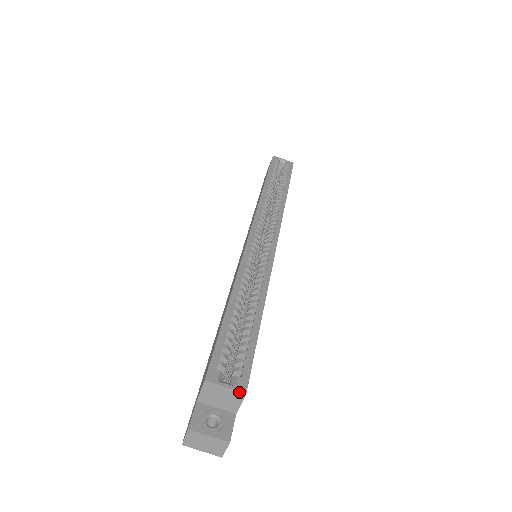
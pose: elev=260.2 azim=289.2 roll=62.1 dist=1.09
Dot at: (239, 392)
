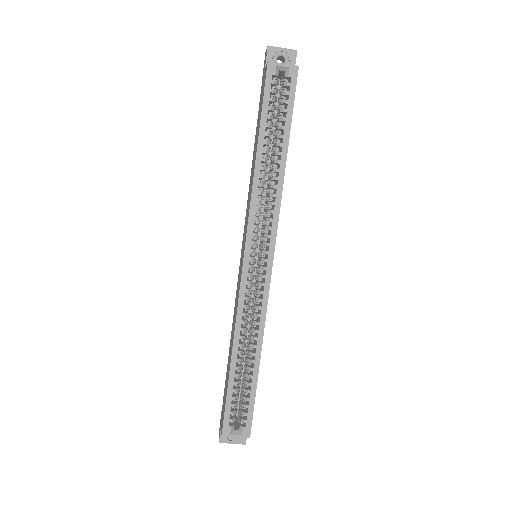
Dot at: (245, 437)
